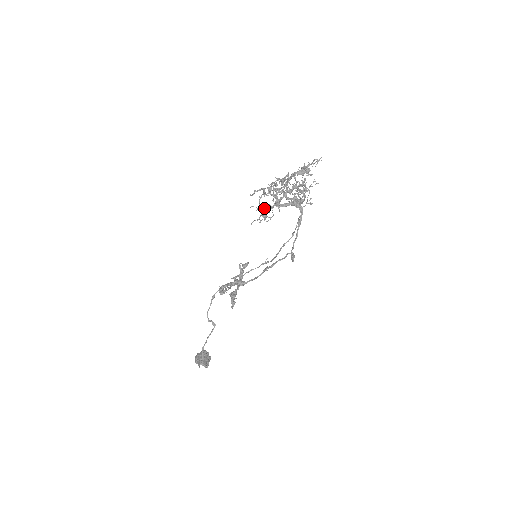
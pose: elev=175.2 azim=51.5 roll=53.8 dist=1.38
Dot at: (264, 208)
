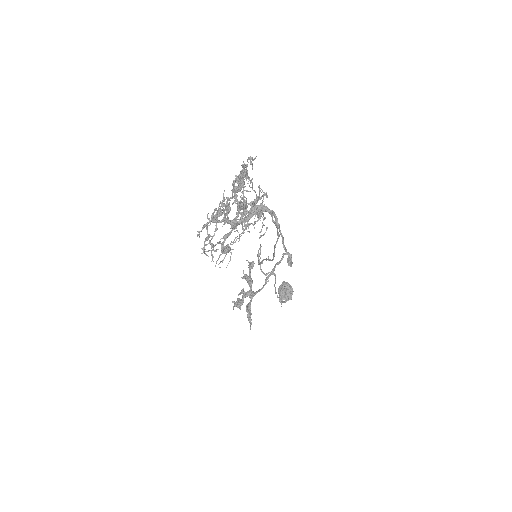
Dot at: (222, 238)
